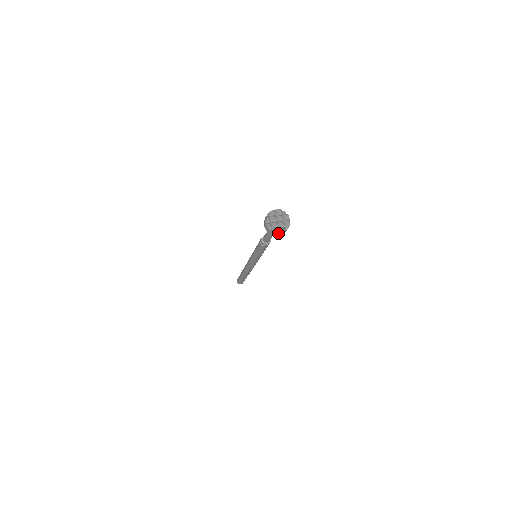
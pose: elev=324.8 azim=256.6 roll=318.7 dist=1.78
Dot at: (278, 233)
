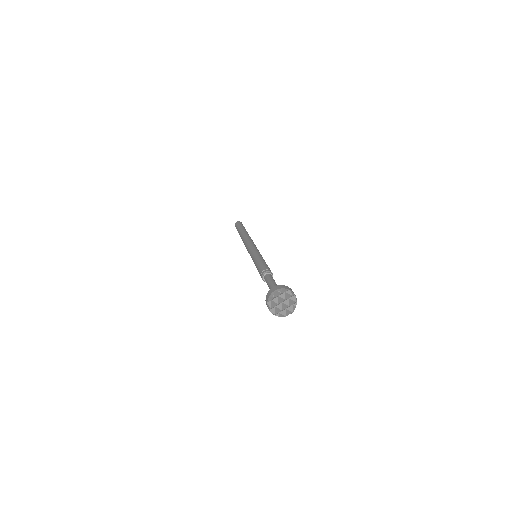
Dot at: (287, 315)
